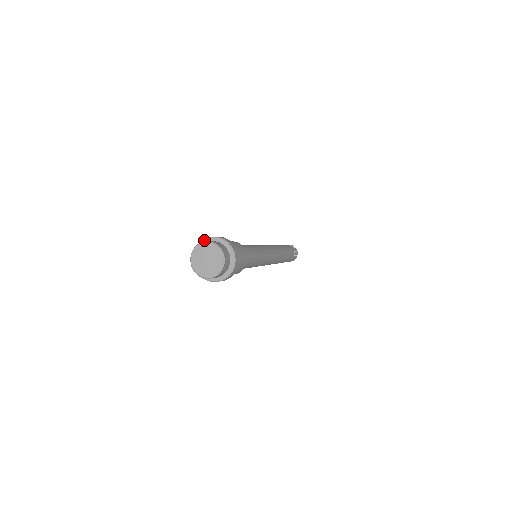
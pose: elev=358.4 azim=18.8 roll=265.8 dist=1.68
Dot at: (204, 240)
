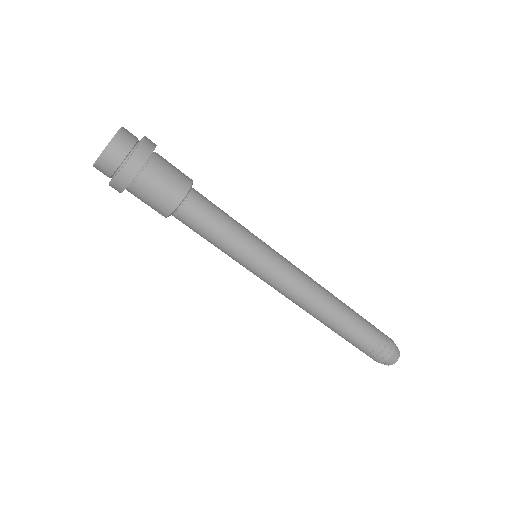
Dot at: occluded
